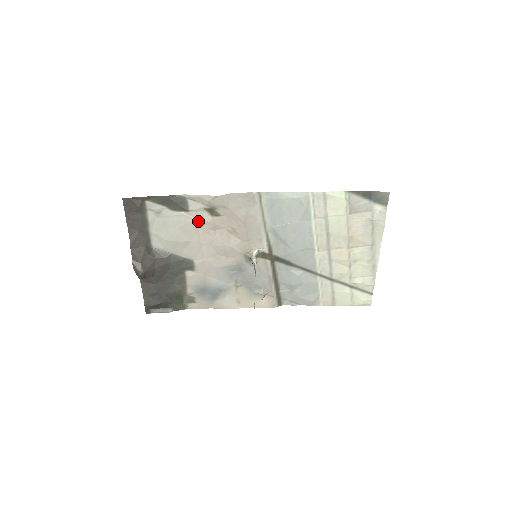
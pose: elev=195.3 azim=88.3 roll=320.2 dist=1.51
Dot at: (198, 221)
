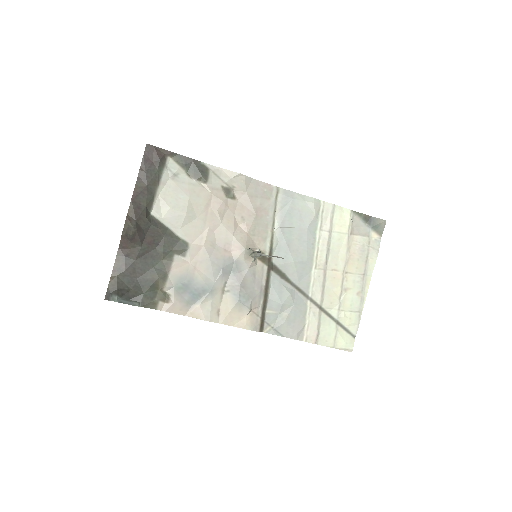
Dot at: (212, 197)
